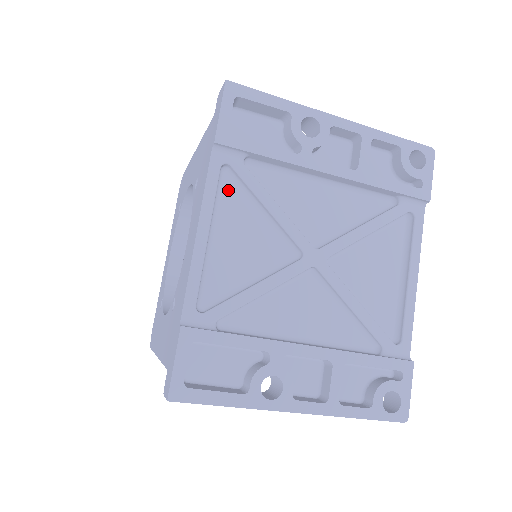
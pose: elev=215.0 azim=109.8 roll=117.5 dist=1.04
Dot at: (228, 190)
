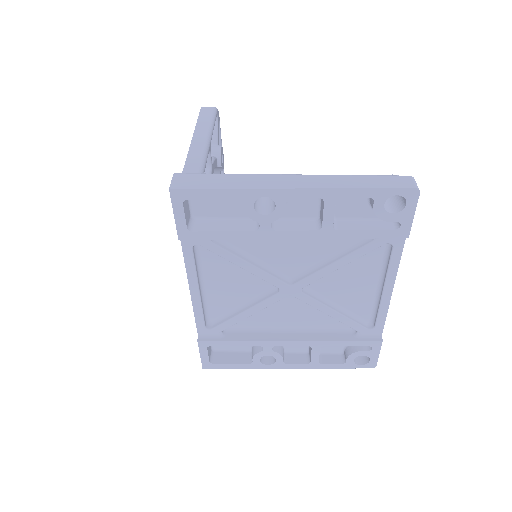
Dot at: (206, 255)
